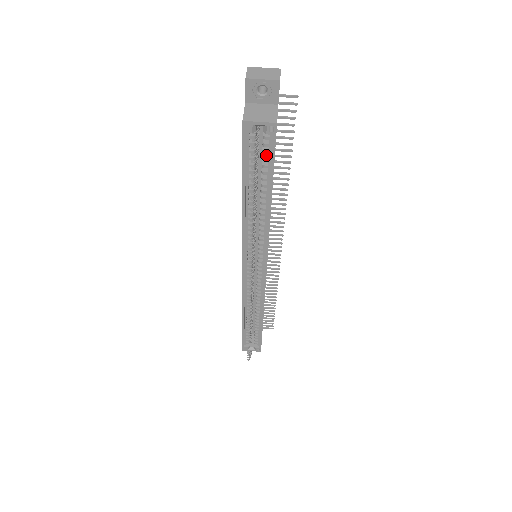
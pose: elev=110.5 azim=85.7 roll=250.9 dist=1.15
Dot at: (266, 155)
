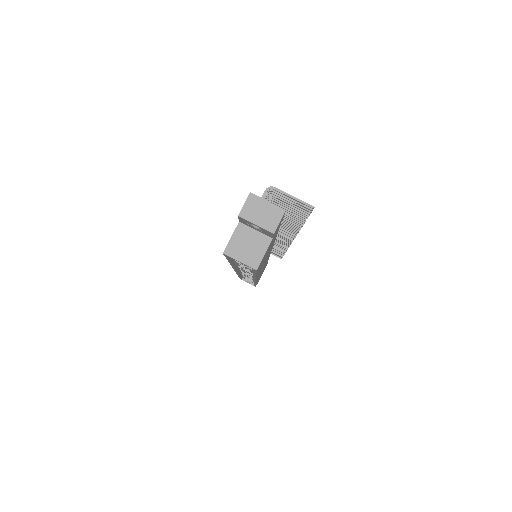
Dot at: occluded
